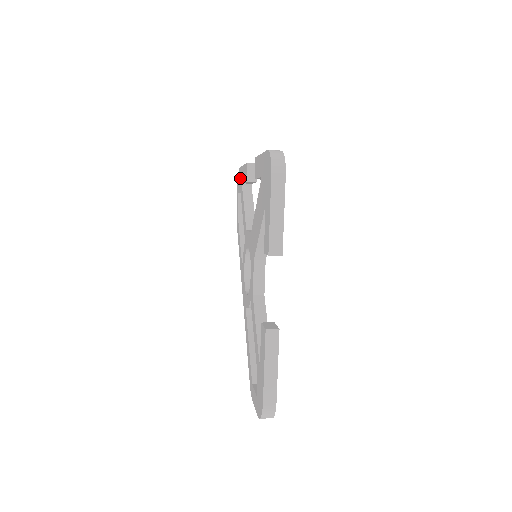
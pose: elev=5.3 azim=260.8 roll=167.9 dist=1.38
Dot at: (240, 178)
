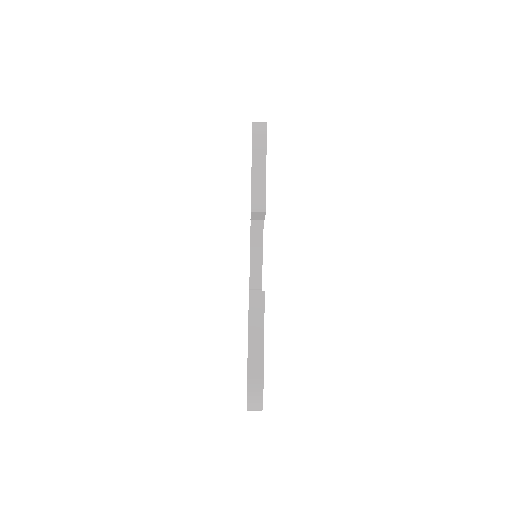
Dot at: occluded
